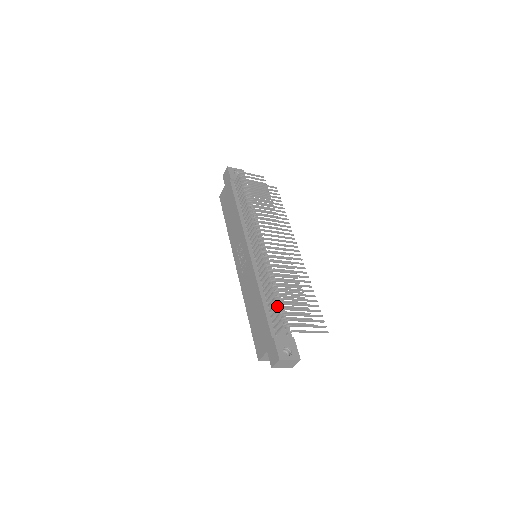
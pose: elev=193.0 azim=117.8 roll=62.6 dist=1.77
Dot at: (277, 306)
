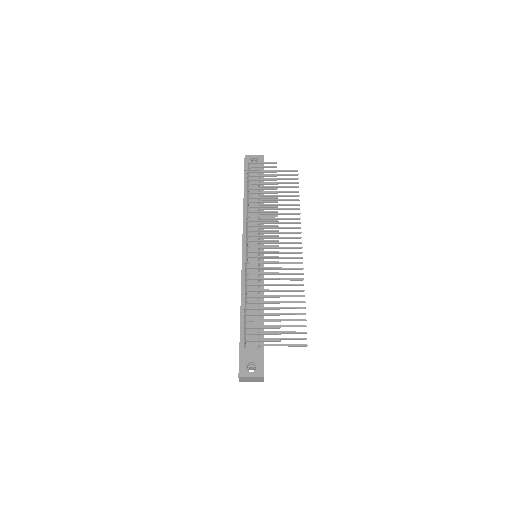
Dot at: occluded
